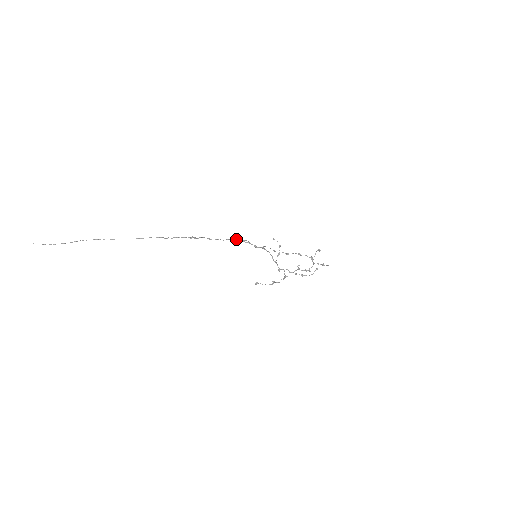
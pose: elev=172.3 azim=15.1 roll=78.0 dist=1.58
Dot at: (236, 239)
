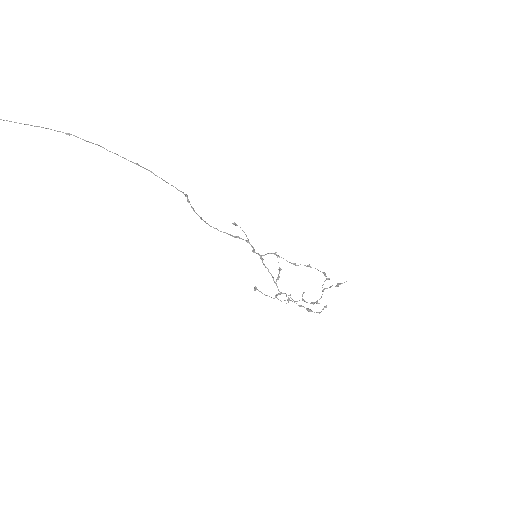
Dot at: (232, 235)
